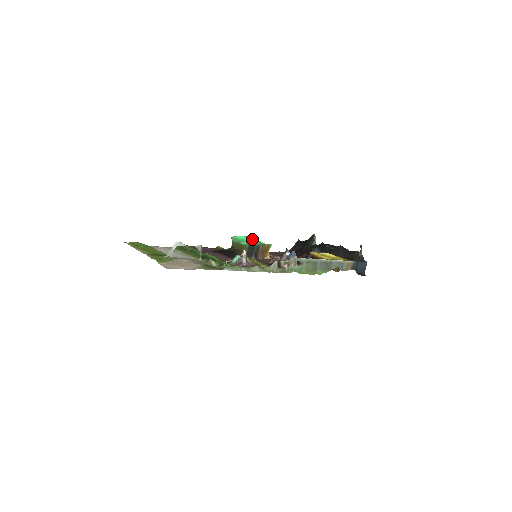
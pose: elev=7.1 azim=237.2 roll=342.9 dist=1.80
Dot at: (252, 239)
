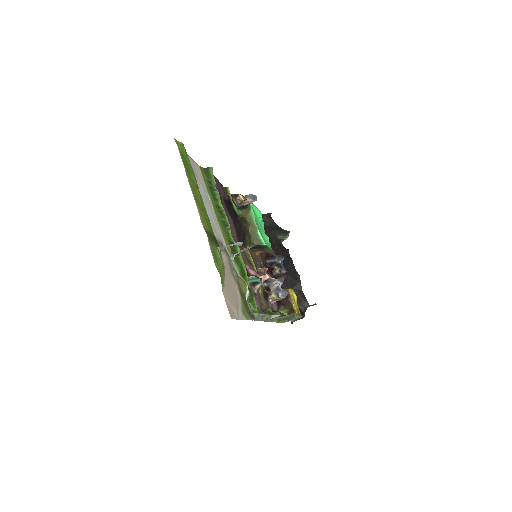
Dot at: (262, 220)
